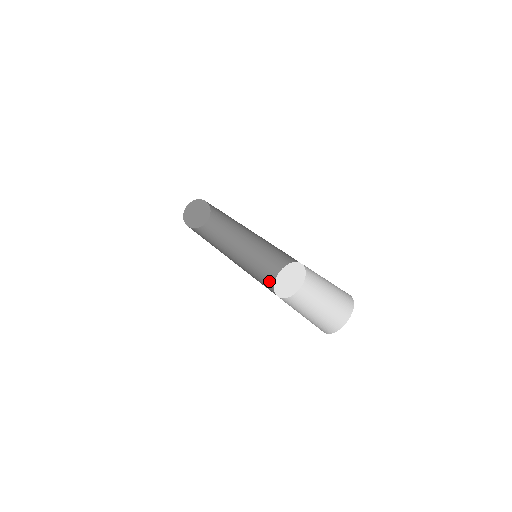
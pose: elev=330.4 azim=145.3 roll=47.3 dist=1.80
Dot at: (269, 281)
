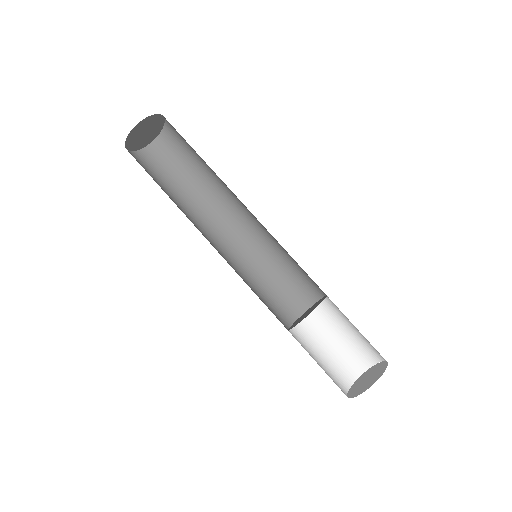
Dot at: (290, 268)
